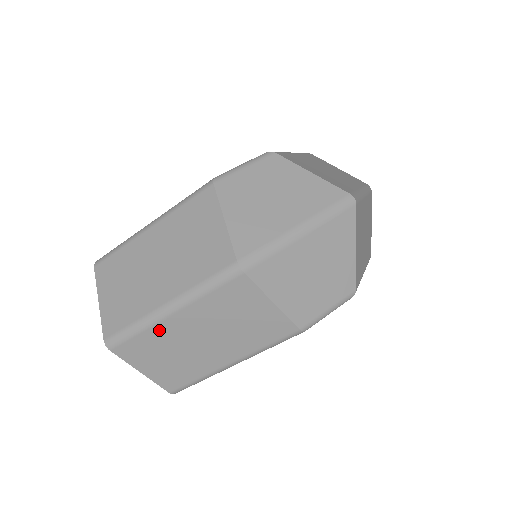
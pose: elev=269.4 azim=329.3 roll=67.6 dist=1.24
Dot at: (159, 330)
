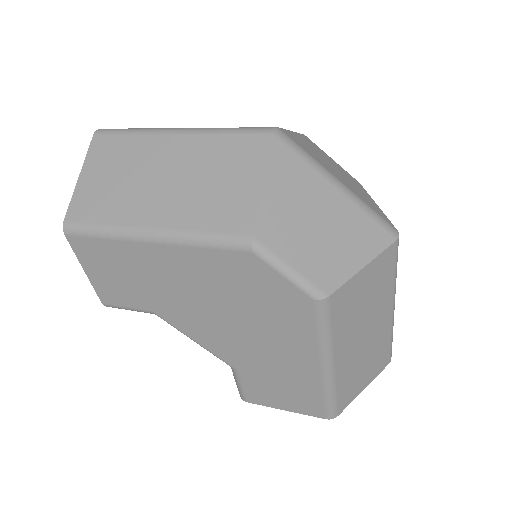
Dot at: (150, 143)
